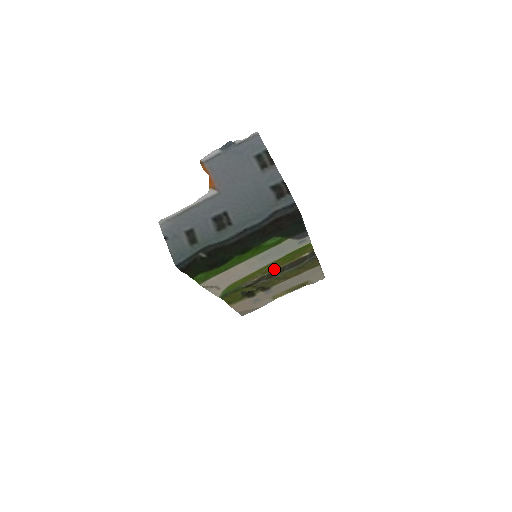
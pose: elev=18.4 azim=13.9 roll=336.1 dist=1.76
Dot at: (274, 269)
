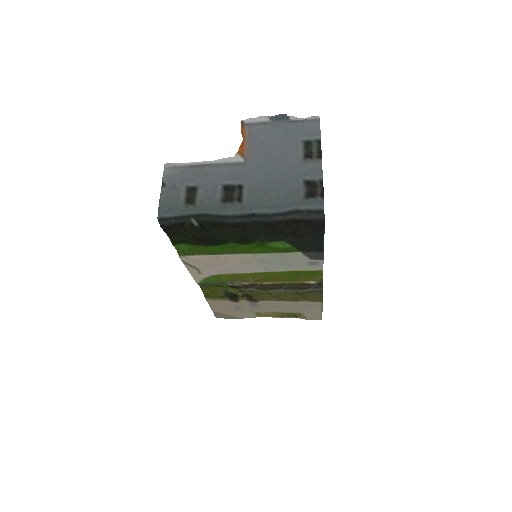
Dot at: (270, 281)
